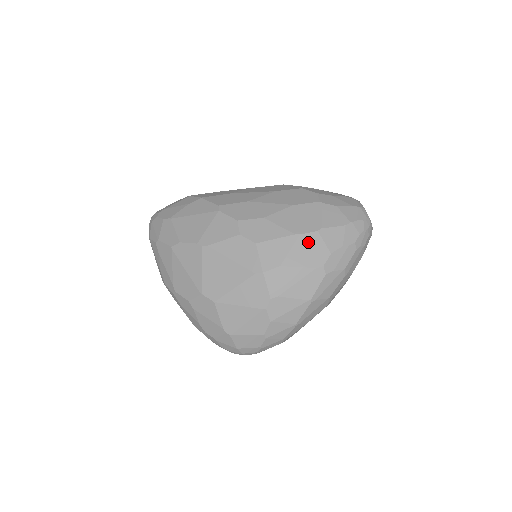
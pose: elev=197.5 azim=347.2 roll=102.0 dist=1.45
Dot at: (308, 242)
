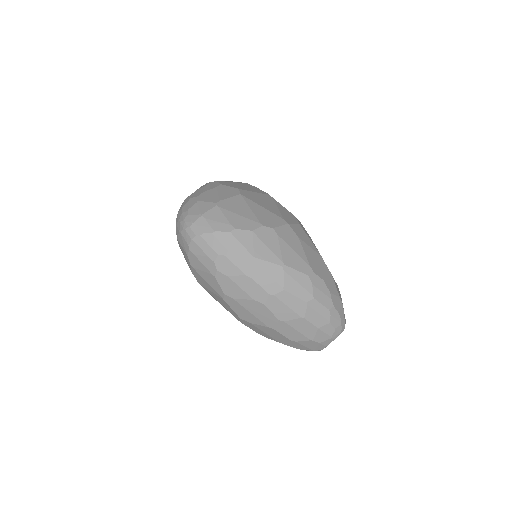
Dot at: (321, 262)
